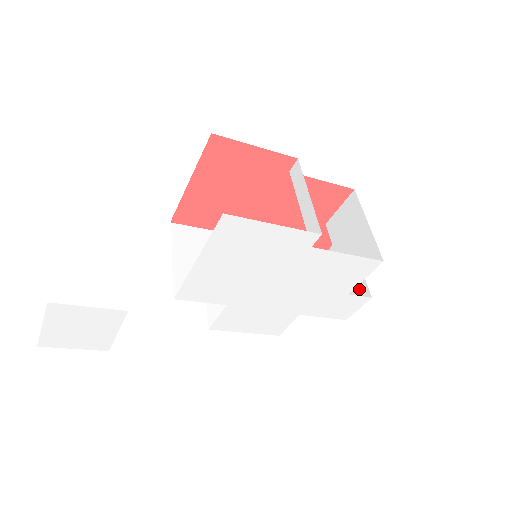
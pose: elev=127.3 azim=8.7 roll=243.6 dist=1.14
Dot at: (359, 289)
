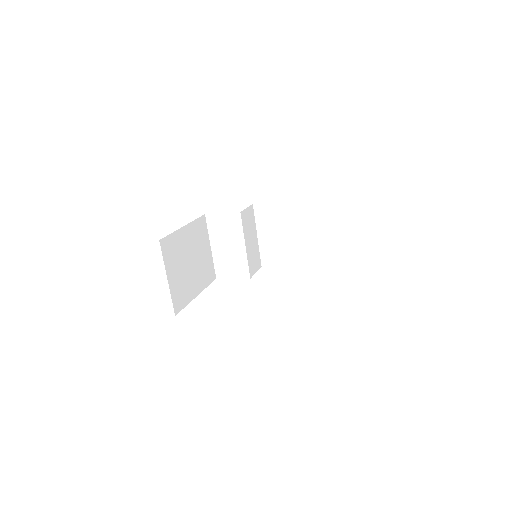
Dot at: occluded
